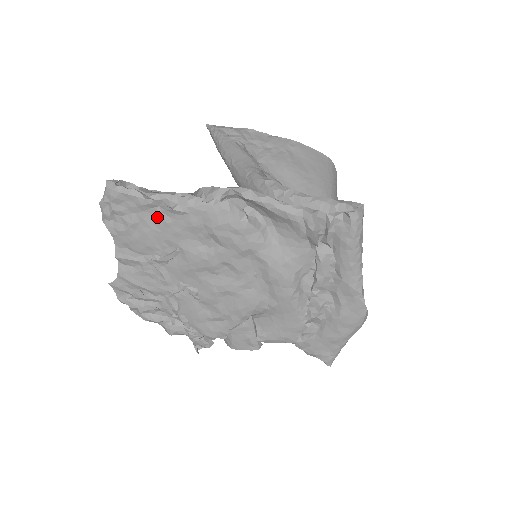
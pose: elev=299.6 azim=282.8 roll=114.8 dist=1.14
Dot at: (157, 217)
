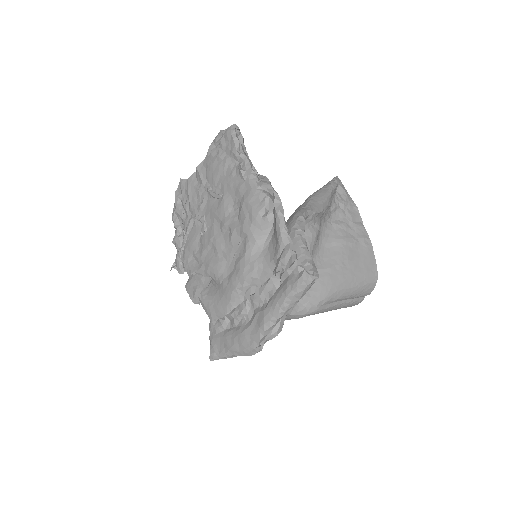
Dot at: (232, 167)
